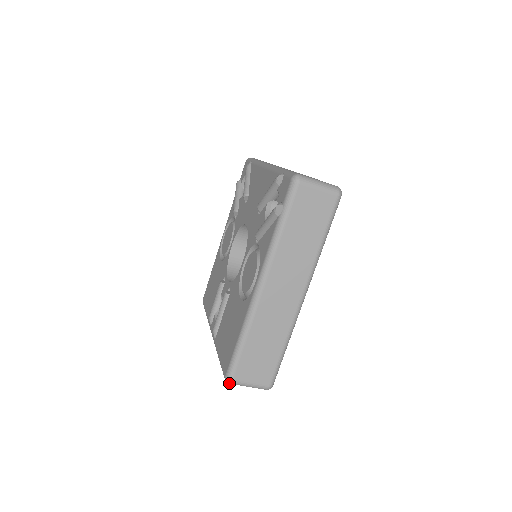
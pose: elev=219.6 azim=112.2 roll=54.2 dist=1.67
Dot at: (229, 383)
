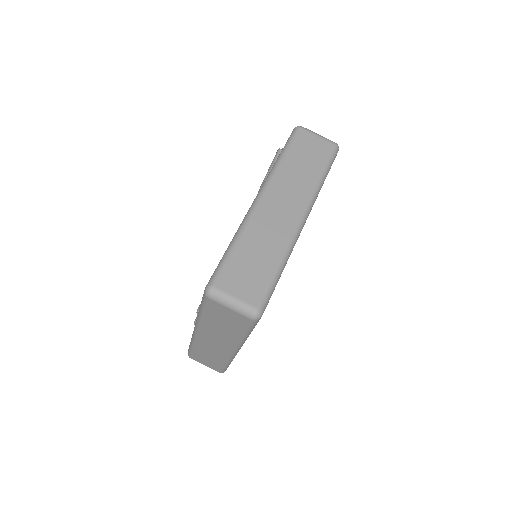
Dot at: (209, 293)
